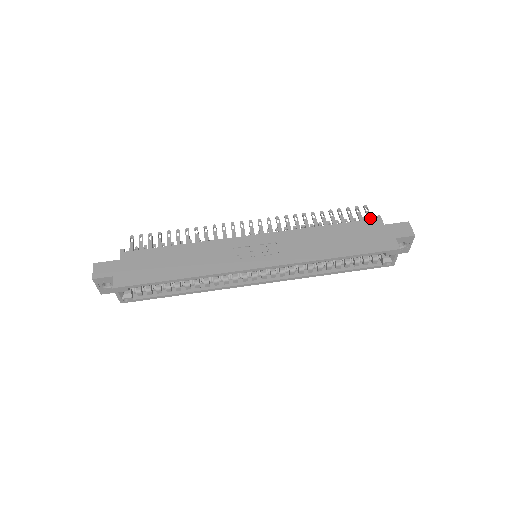
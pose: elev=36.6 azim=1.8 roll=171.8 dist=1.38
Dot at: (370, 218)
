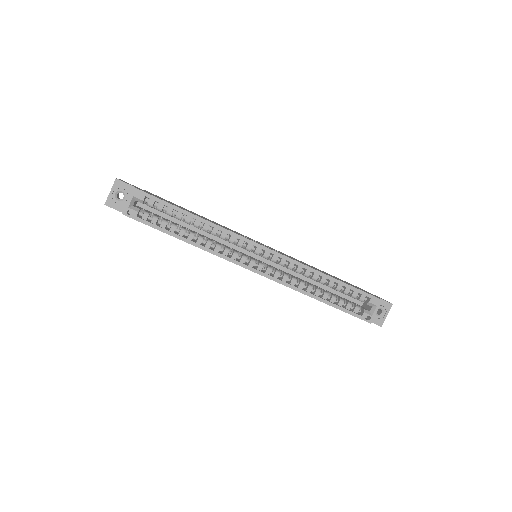
Dot at: occluded
